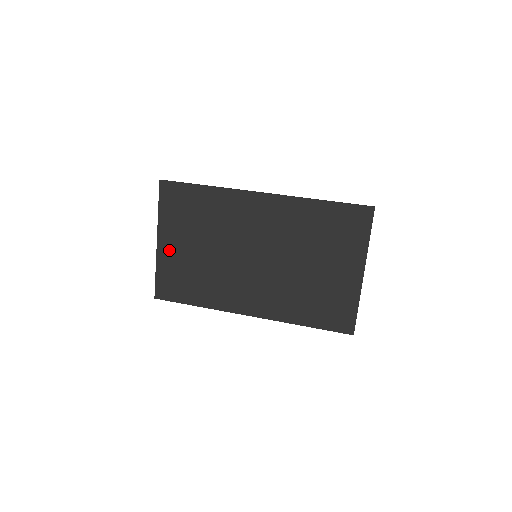
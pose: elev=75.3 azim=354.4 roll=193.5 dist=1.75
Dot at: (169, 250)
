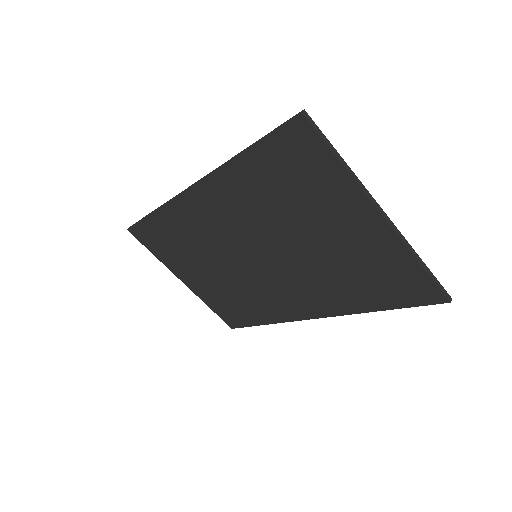
Dot at: (196, 285)
